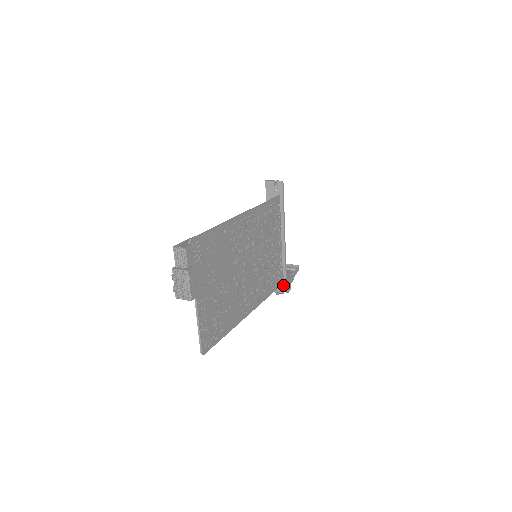
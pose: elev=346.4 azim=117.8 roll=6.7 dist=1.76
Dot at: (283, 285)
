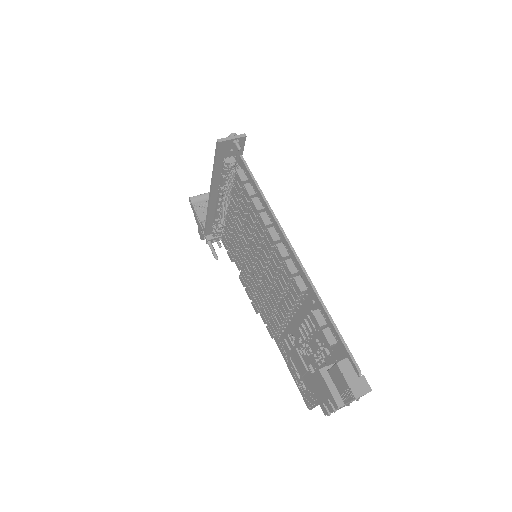
Dot at: occluded
